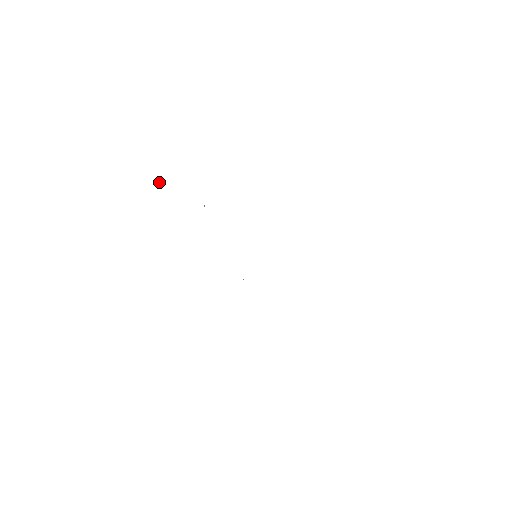
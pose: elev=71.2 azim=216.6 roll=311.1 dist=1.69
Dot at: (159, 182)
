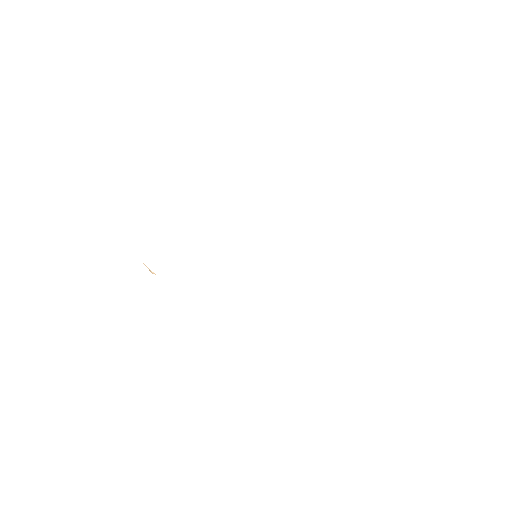
Dot at: occluded
